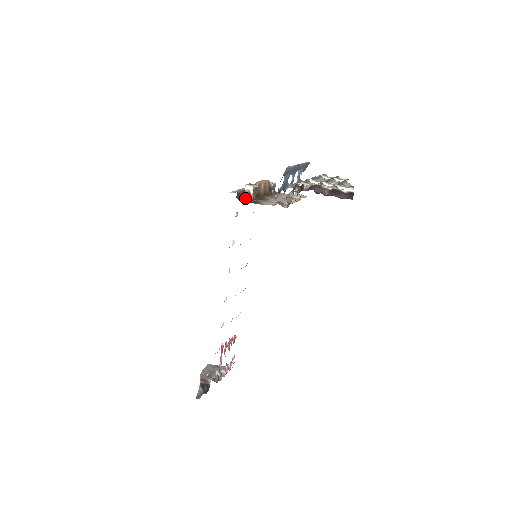
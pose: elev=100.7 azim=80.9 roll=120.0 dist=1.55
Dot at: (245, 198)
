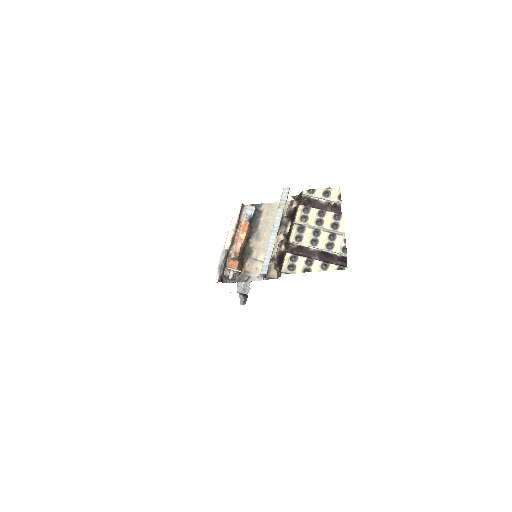
Dot at: occluded
